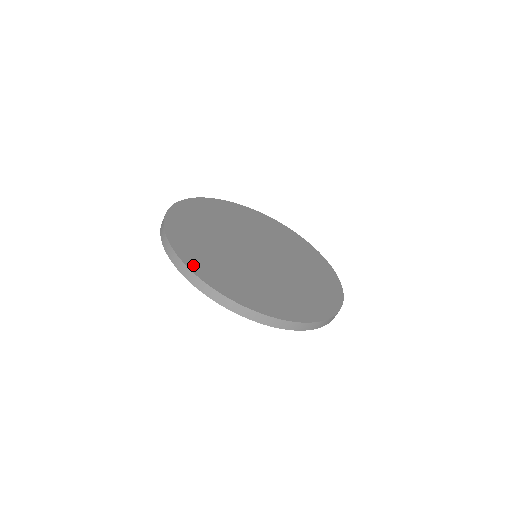
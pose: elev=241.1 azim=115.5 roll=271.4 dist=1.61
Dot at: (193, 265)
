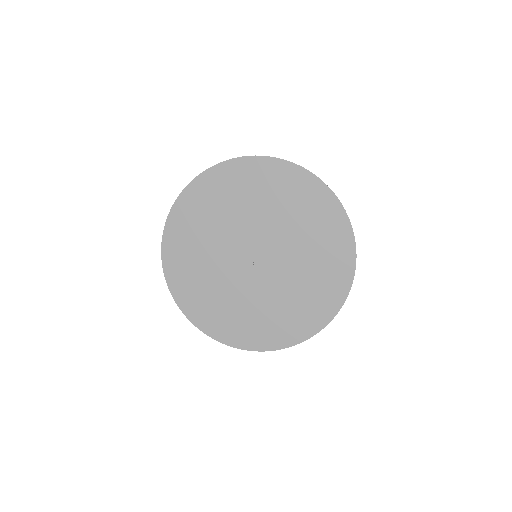
Dot at: occluded
